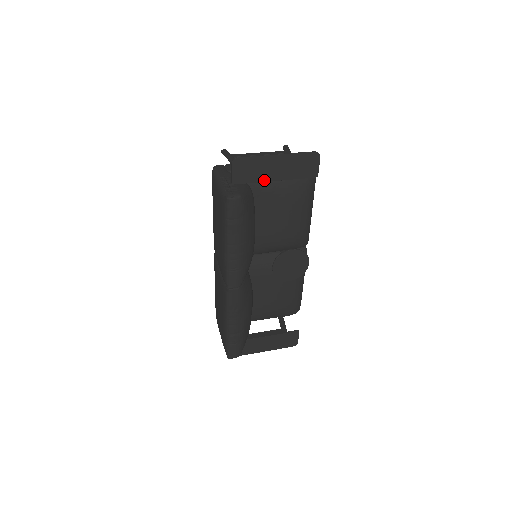
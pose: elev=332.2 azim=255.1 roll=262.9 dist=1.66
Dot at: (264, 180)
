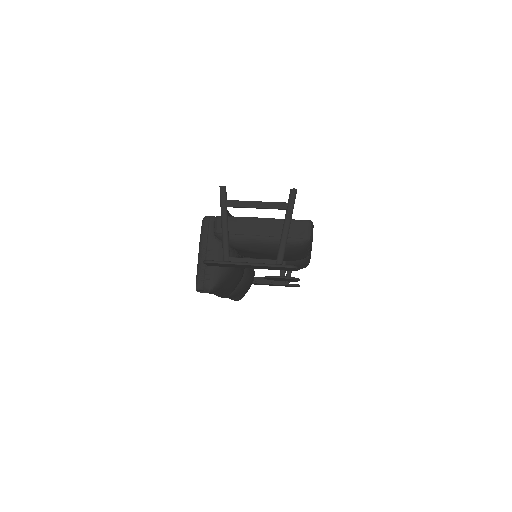
Dot at: (240, 267)
